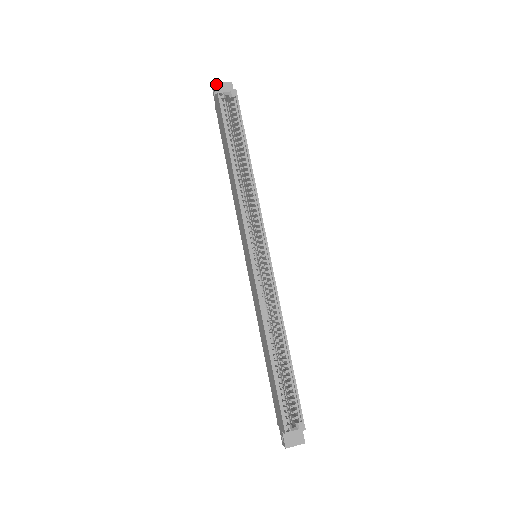
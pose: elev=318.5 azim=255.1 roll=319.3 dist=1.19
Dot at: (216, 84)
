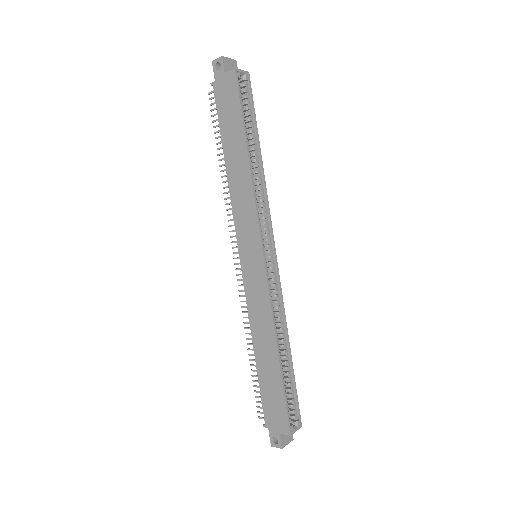
Dot at: (224, 58)
